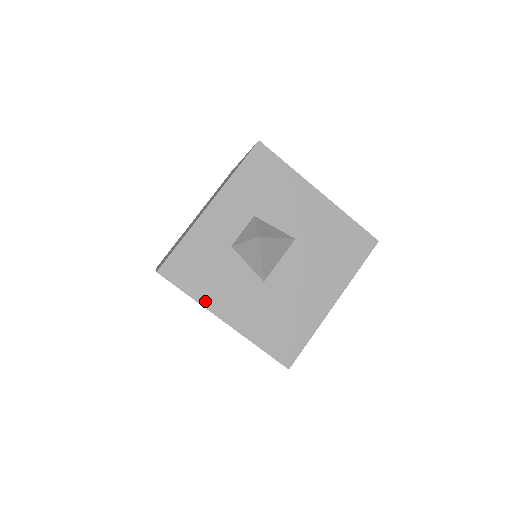
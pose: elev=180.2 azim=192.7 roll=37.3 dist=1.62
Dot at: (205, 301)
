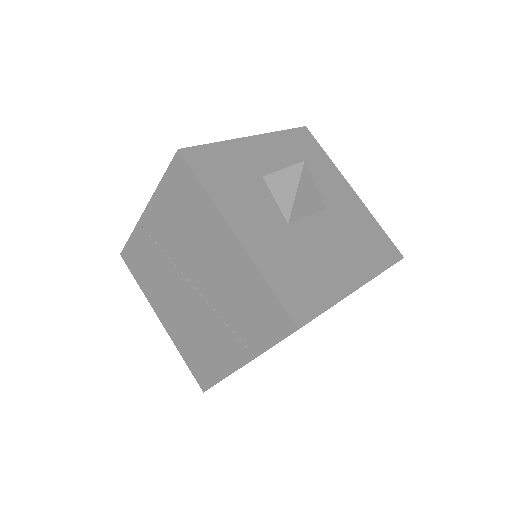
Dot at: (220, 203)
